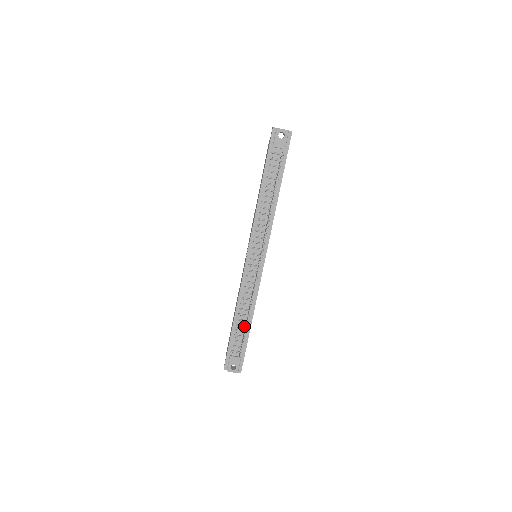
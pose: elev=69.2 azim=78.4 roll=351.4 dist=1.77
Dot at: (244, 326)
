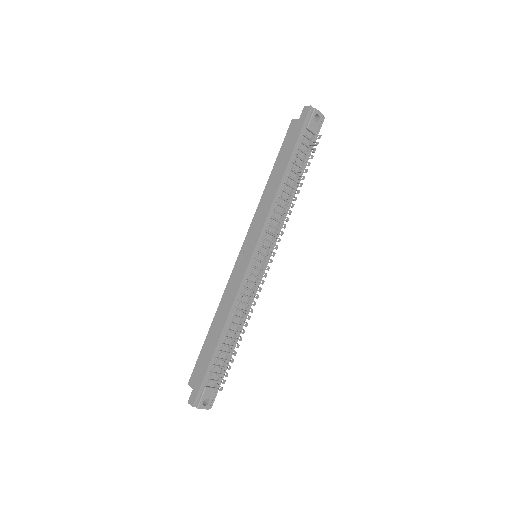
Dot at: (230, 346)
